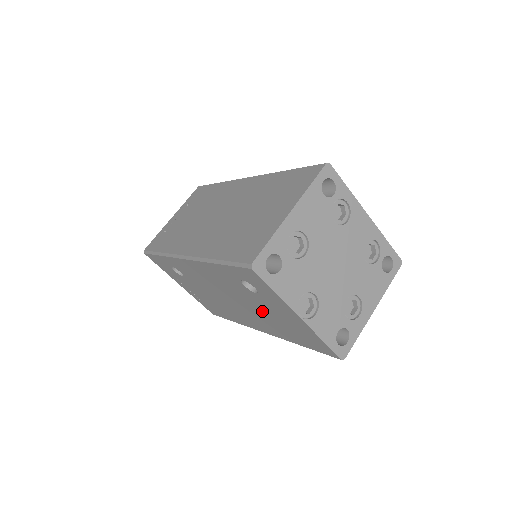
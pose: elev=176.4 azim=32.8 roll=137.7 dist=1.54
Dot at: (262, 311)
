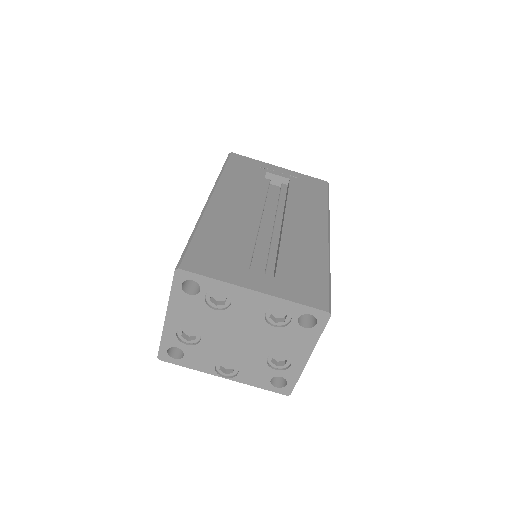
Dot at: occluded
